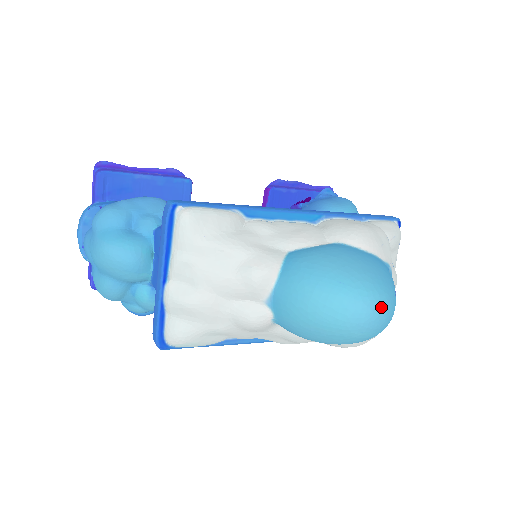
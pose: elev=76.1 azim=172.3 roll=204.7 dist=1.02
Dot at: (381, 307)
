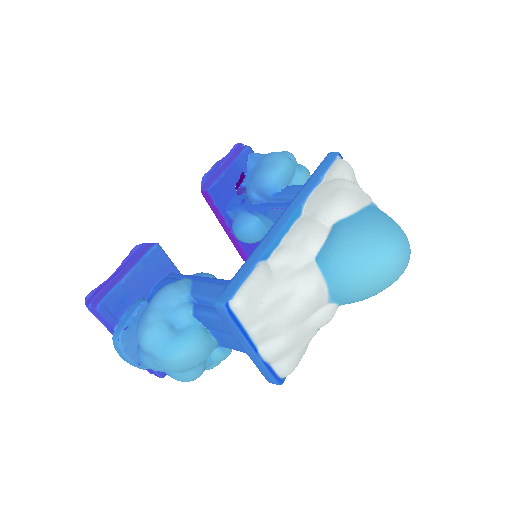
Dot at: (405, 247)
